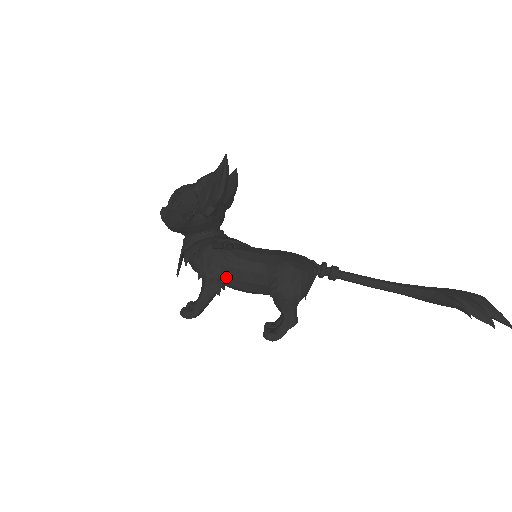
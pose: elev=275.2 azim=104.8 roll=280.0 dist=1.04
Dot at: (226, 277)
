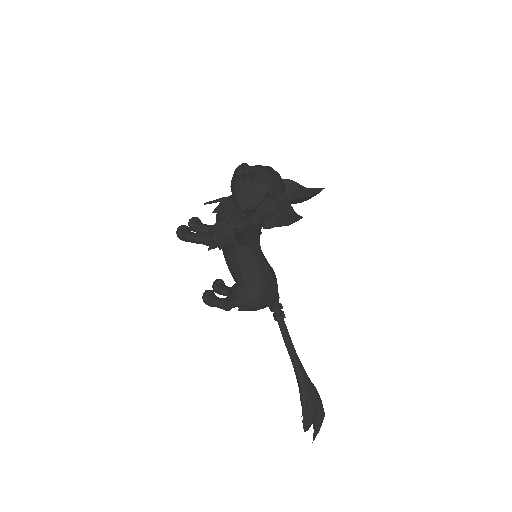
Dot at: (224, 247)
